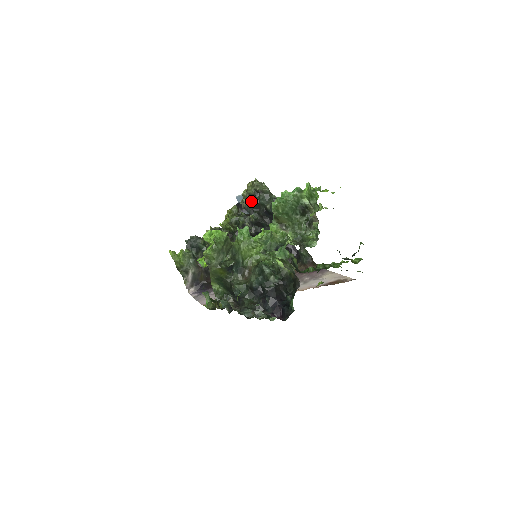
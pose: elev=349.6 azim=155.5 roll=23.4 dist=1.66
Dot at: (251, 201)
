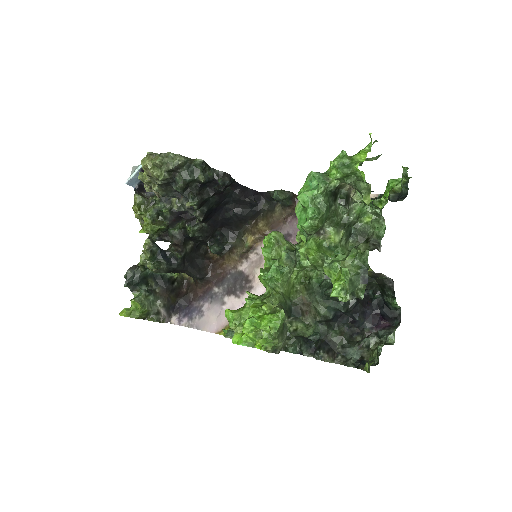
Dot at: (168, 185)
